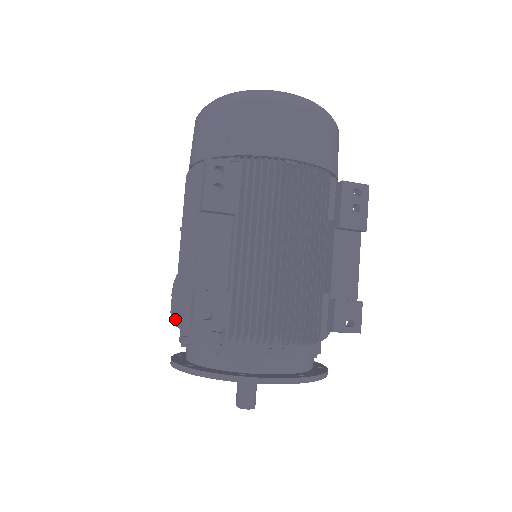
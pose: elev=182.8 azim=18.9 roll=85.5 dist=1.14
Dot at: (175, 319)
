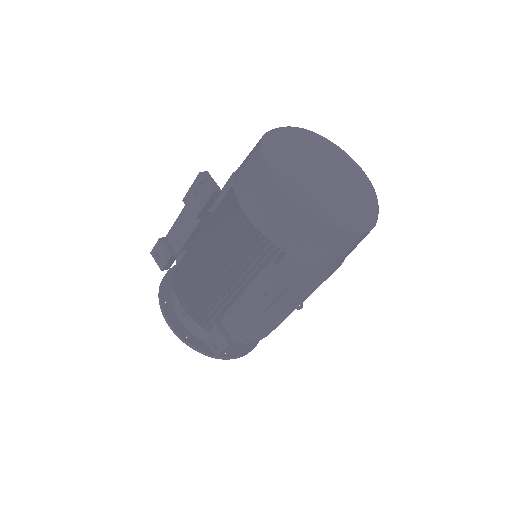
Dot at: occluded
